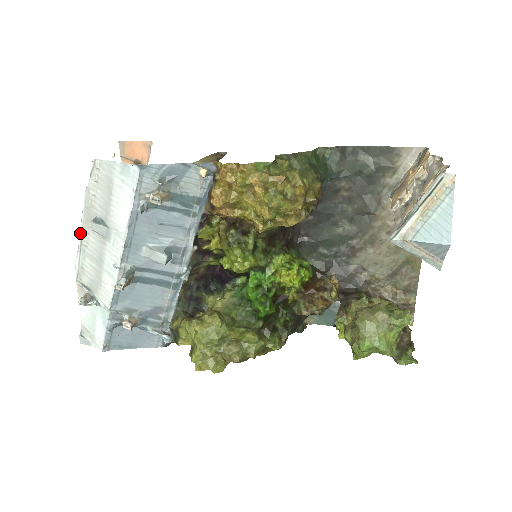
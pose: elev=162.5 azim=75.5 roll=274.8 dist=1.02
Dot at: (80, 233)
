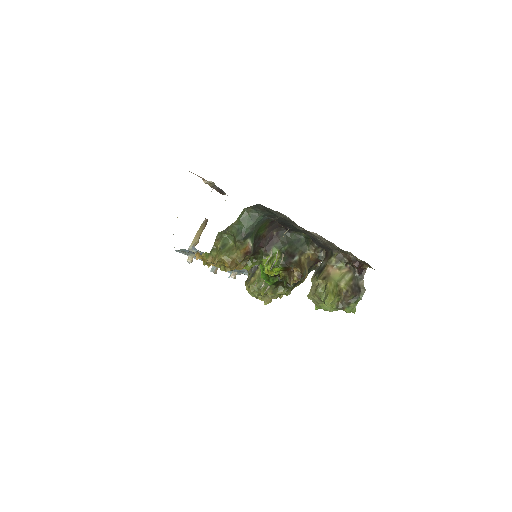
Dot at: occluded
